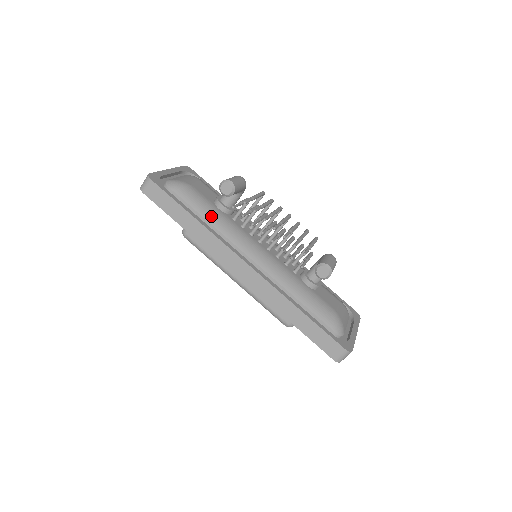
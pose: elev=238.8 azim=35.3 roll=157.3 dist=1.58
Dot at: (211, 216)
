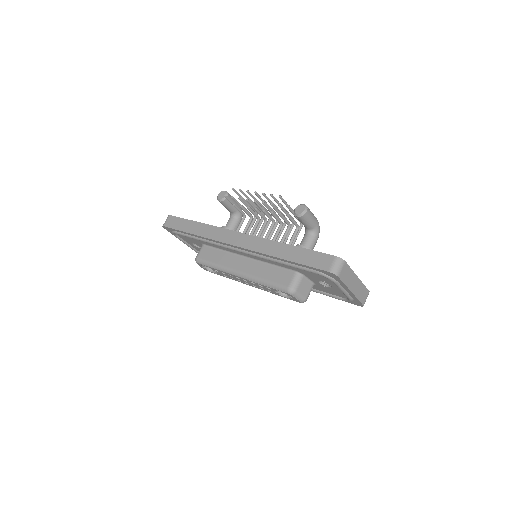
Dot at: occluded
